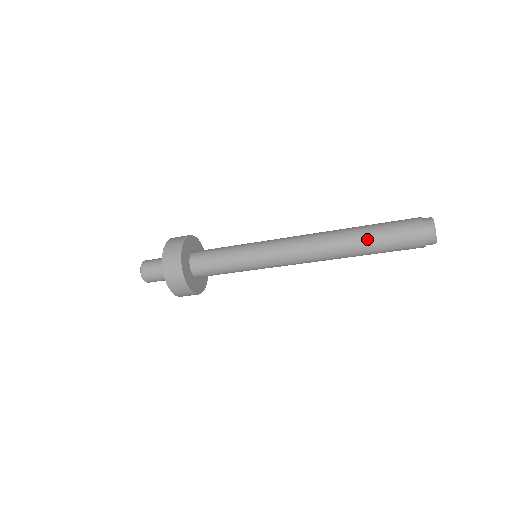
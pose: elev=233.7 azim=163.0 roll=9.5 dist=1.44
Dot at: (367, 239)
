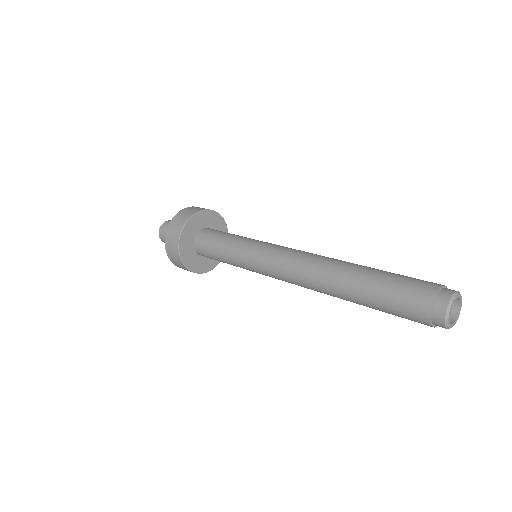
Dot at: (361, 301)
